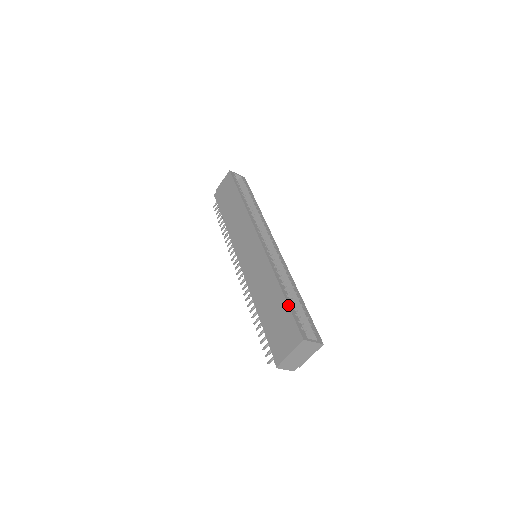
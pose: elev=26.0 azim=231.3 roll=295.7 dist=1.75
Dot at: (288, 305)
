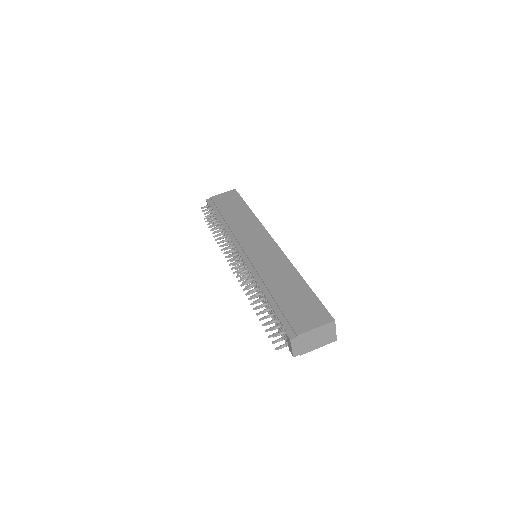
Dot at: occluded
